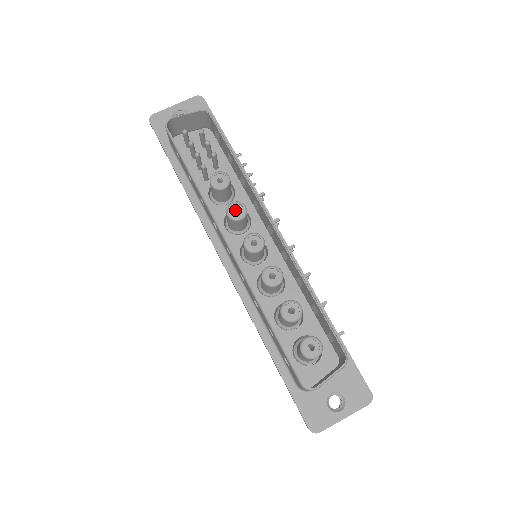
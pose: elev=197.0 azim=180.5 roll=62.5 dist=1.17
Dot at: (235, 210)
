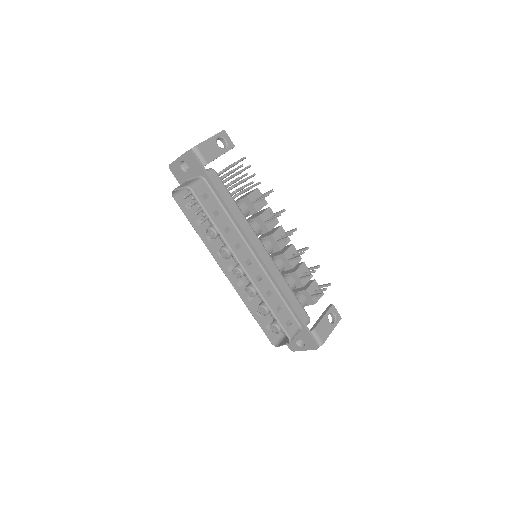
Dot at: occluded
